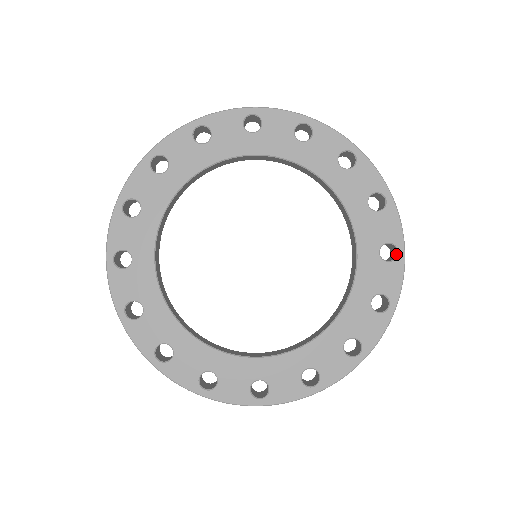
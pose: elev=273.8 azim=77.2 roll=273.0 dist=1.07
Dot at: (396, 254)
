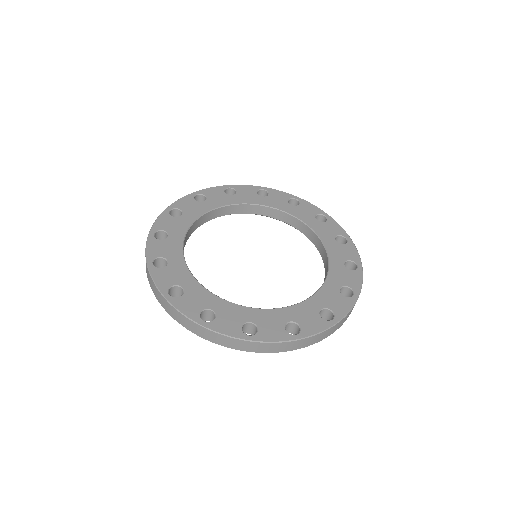
Dot at: (352, 296)
